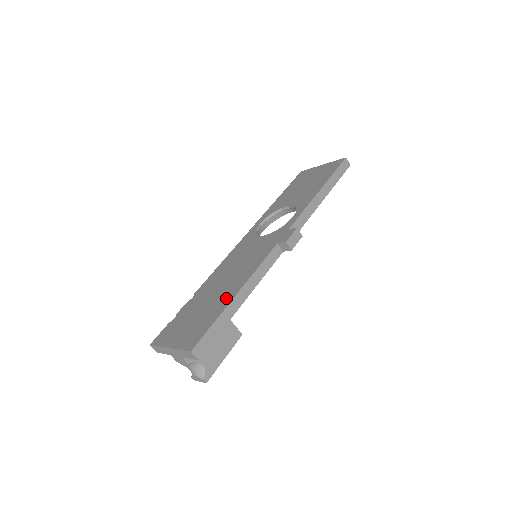
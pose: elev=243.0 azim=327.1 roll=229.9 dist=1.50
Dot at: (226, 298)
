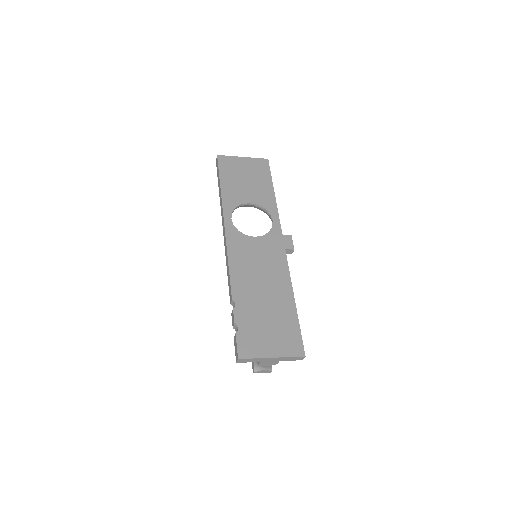
Dot at: (287, 305)
